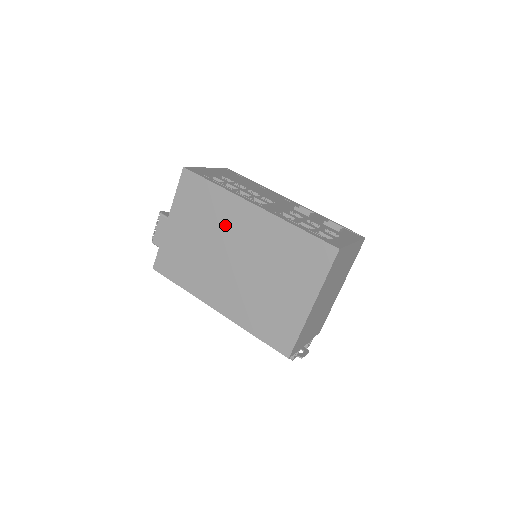
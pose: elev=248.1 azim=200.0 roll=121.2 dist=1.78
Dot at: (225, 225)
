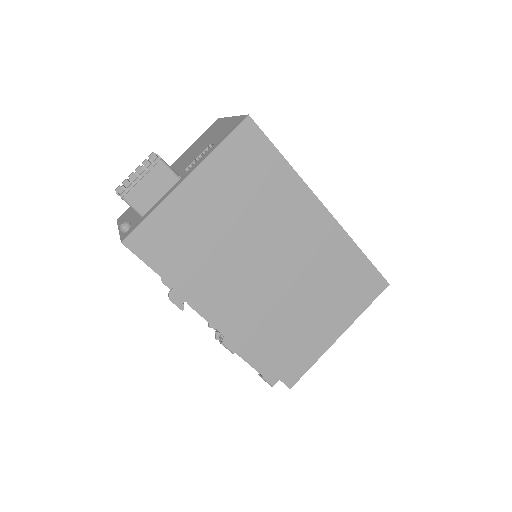
Dot at: (278, 219)
